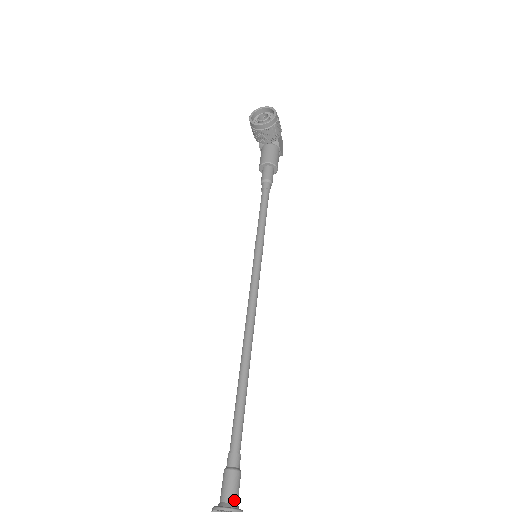
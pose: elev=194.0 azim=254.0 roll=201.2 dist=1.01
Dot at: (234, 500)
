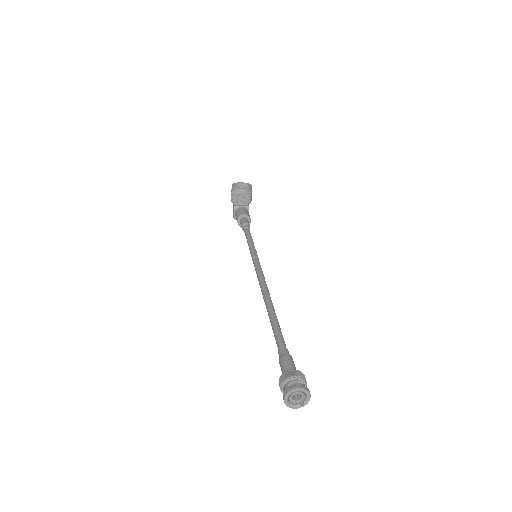
Dot at: occluded
